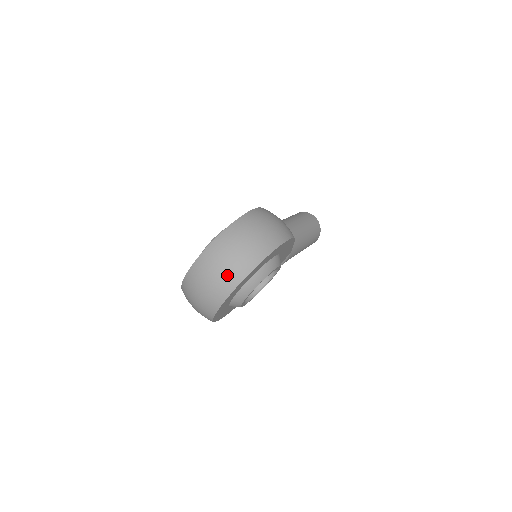
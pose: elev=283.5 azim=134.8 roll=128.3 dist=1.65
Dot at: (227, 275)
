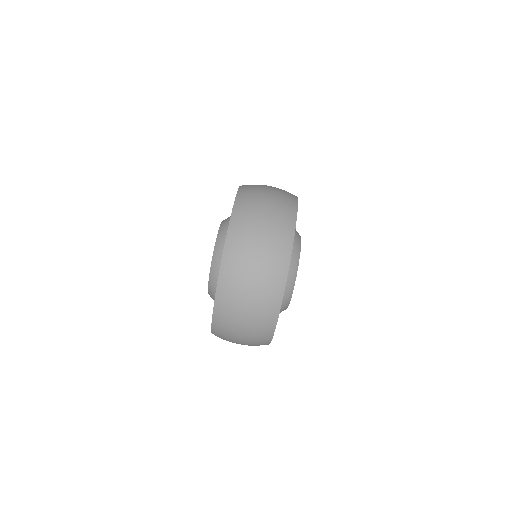
Dot at: (271, 257)
